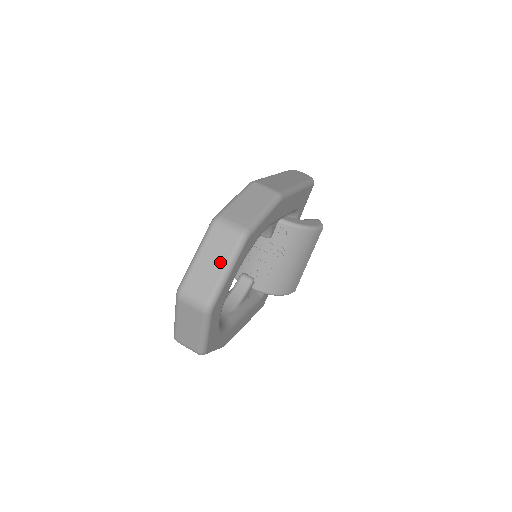
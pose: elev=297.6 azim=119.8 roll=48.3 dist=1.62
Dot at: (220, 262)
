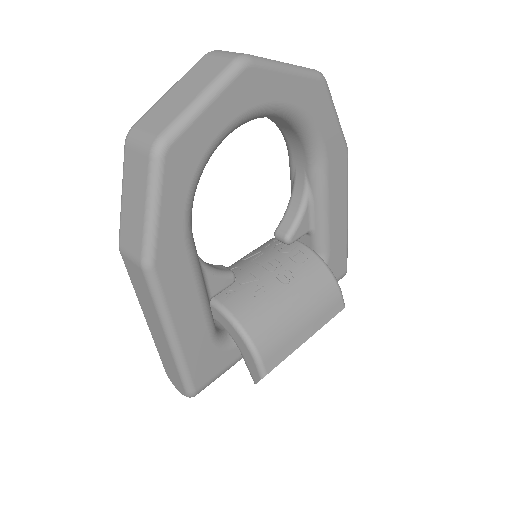
Dot at: occluded
